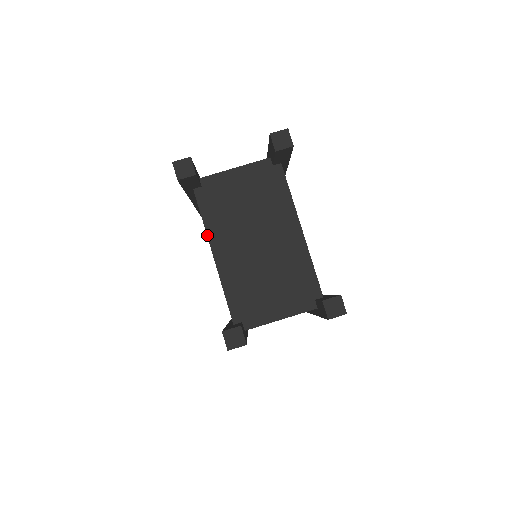
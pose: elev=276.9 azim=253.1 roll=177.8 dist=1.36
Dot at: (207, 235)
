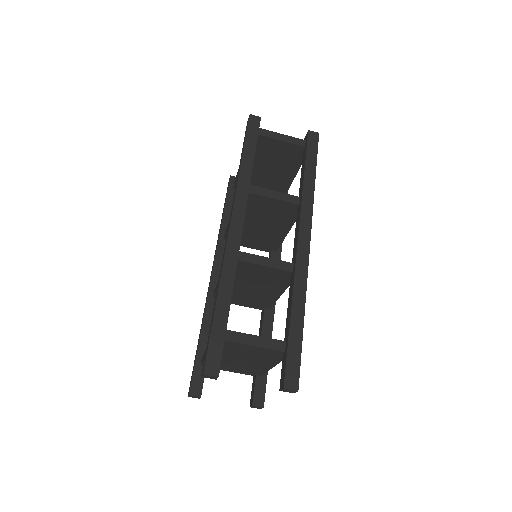
Dot at: occluded
